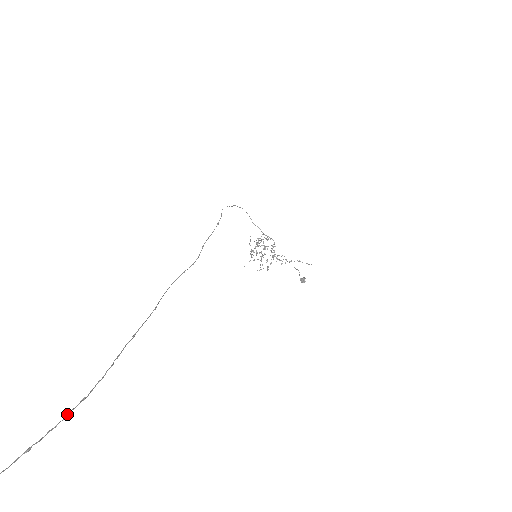
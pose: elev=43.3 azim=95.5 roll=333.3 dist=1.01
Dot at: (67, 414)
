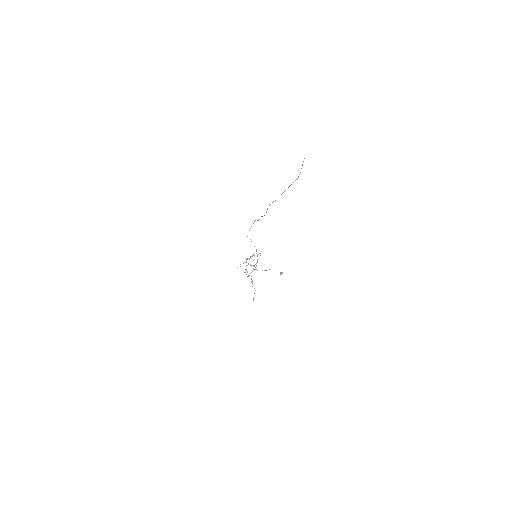
Dot at: occluded
